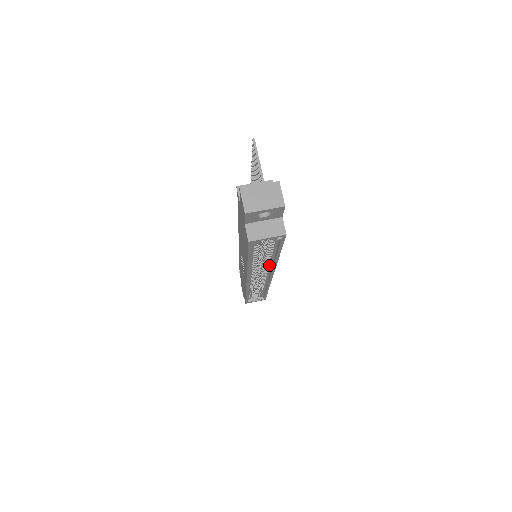
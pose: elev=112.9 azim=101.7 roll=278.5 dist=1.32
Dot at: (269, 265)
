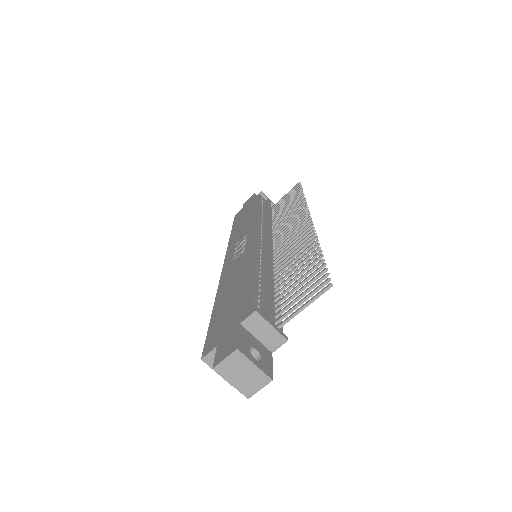
Dot at: occluded
